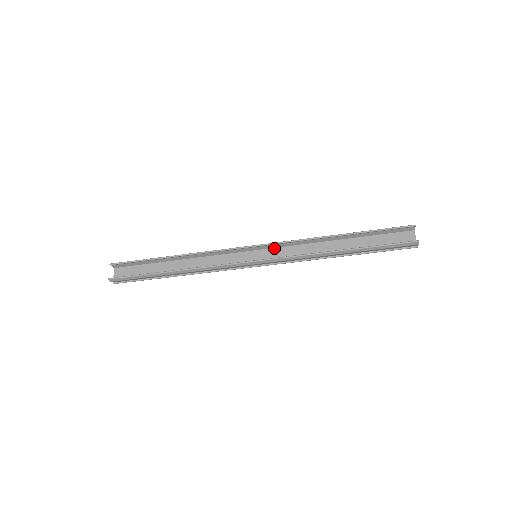
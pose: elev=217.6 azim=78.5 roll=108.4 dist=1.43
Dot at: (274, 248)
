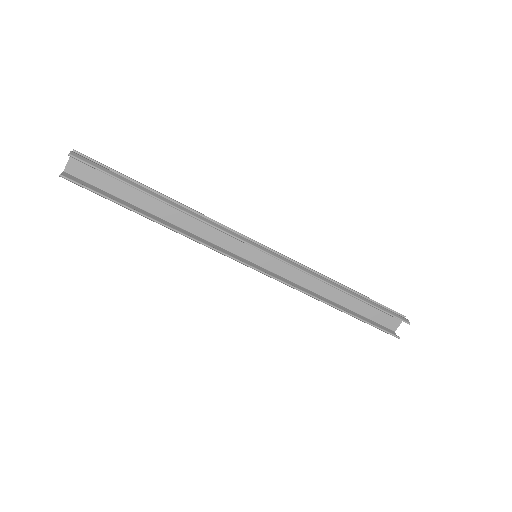
Dot at: occluded
